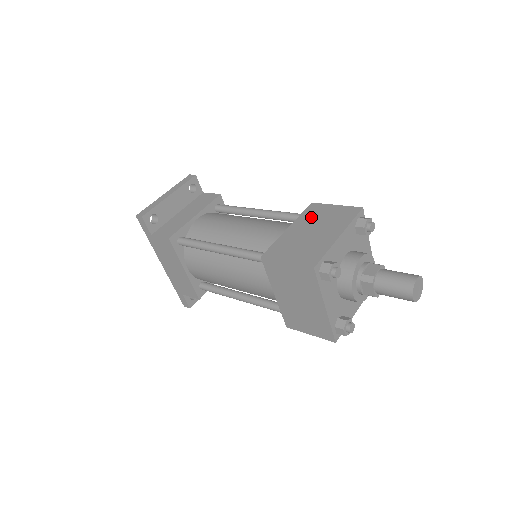
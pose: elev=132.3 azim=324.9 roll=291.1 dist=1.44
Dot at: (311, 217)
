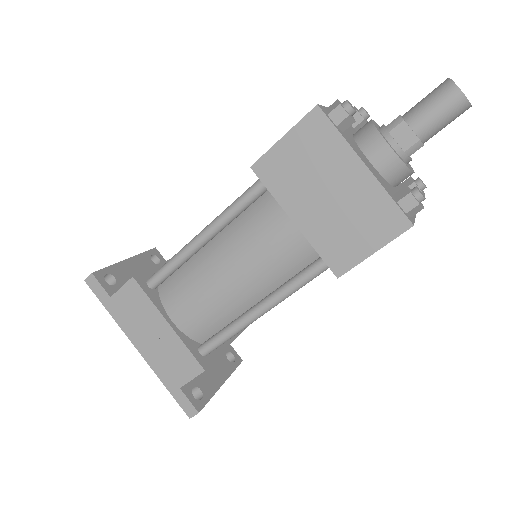
Dot at: occluded
